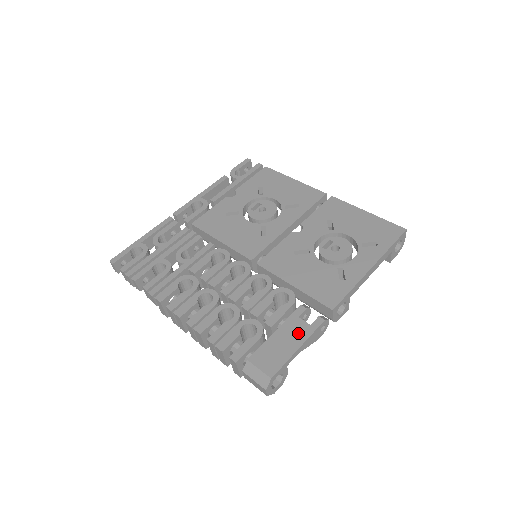
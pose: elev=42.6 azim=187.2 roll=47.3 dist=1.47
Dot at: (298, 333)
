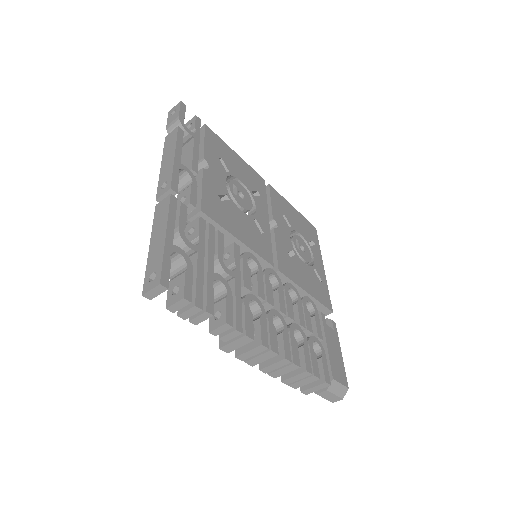
Dot at: (335, 340)
